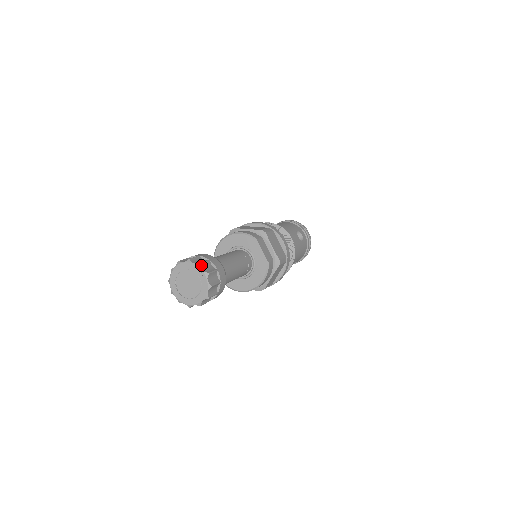
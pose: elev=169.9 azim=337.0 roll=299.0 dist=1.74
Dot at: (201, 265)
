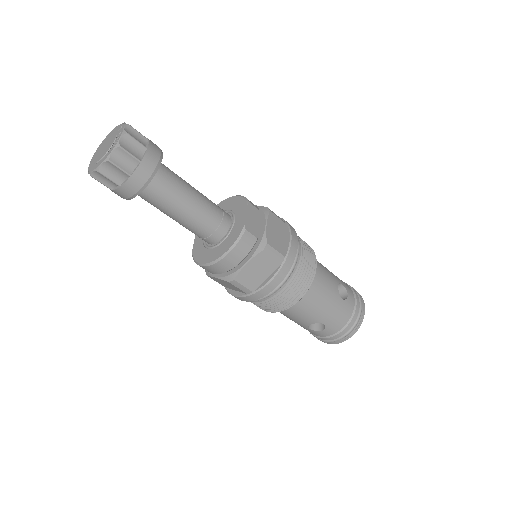
Dot at: (128, 126)
